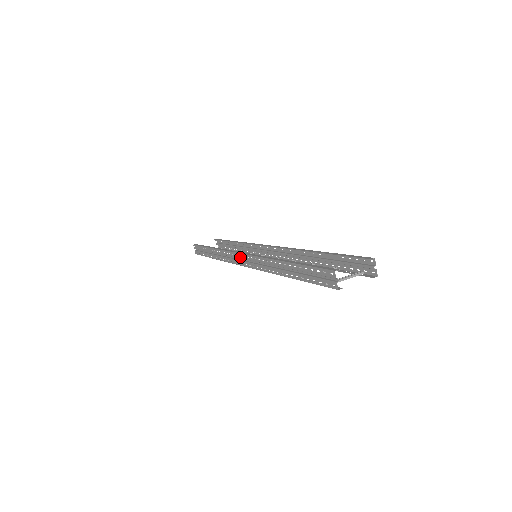
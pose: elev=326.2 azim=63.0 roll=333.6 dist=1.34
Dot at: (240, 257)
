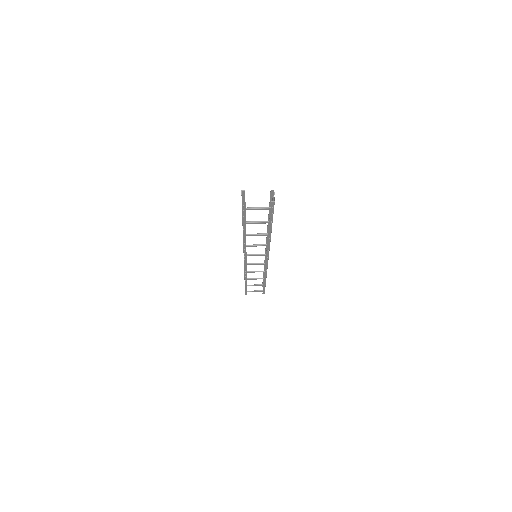
Dot at: occluded
